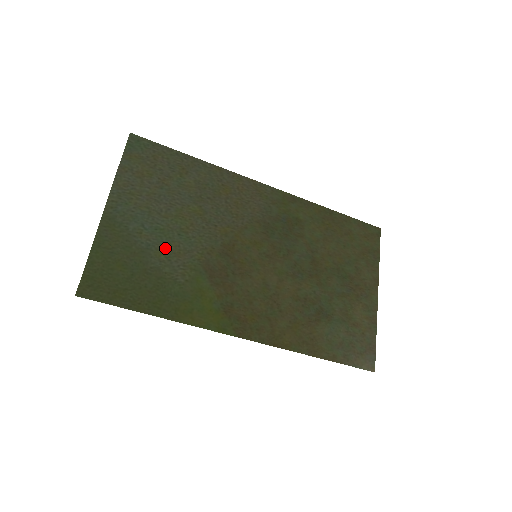
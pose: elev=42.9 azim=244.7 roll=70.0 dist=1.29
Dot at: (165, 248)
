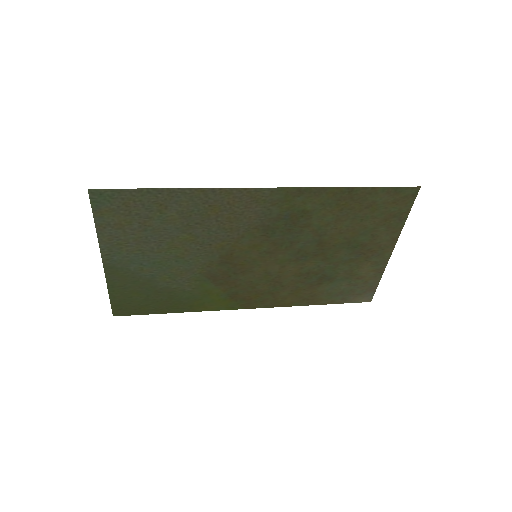
Dot at: (167, 273)
